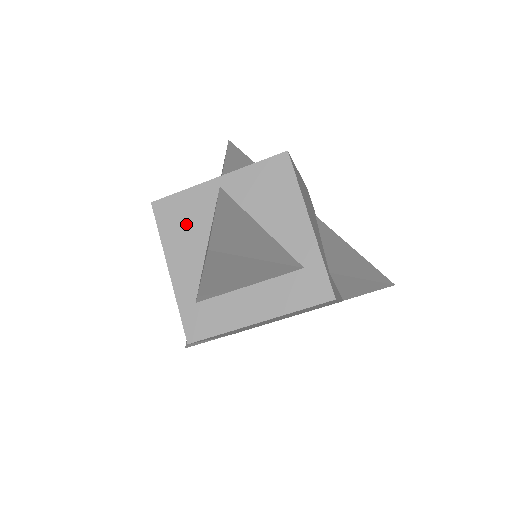
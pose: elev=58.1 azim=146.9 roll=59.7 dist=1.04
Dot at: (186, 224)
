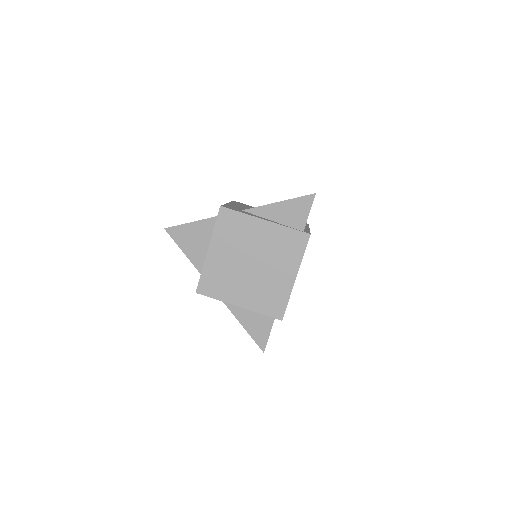
Dot at: occluded
